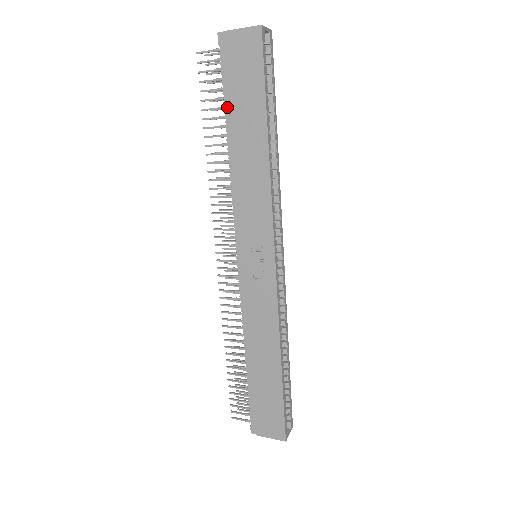
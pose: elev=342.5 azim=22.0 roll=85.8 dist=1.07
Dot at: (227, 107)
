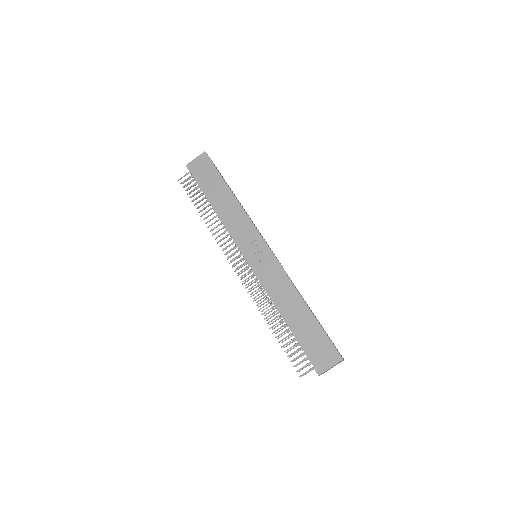
Dot at: (204, 191)
